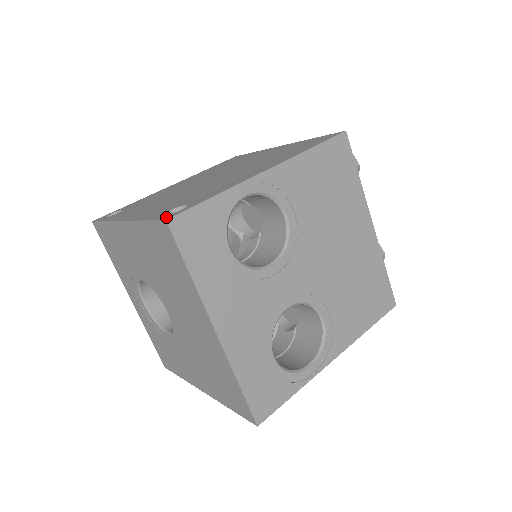
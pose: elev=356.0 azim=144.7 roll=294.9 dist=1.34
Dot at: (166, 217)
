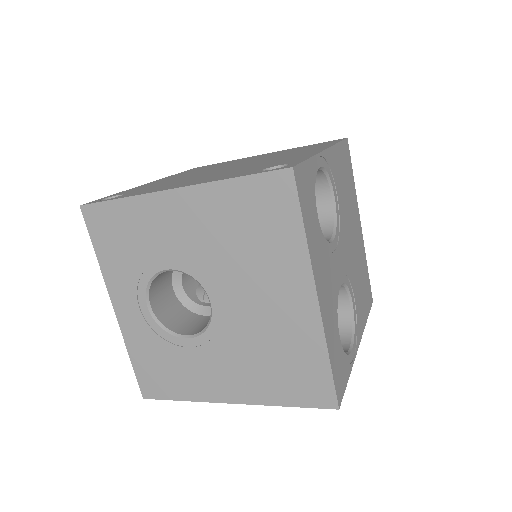
Dot at: (284, 167)
